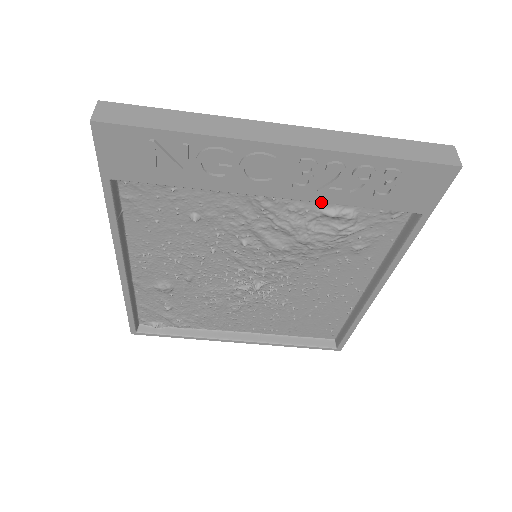
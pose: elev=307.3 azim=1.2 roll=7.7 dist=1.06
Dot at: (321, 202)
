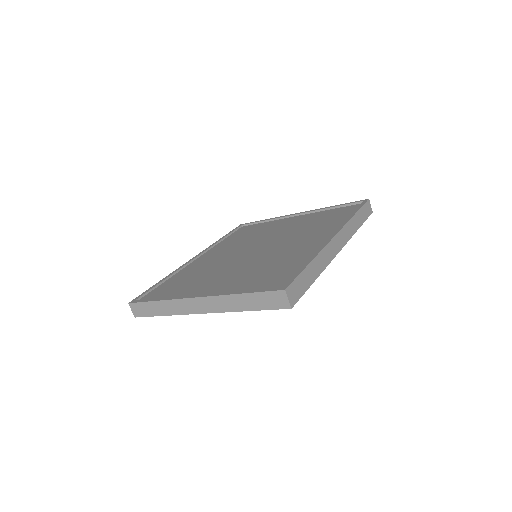
Dot at: occluded
